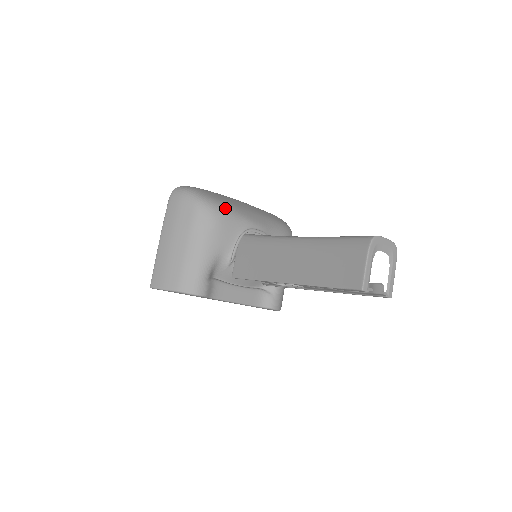
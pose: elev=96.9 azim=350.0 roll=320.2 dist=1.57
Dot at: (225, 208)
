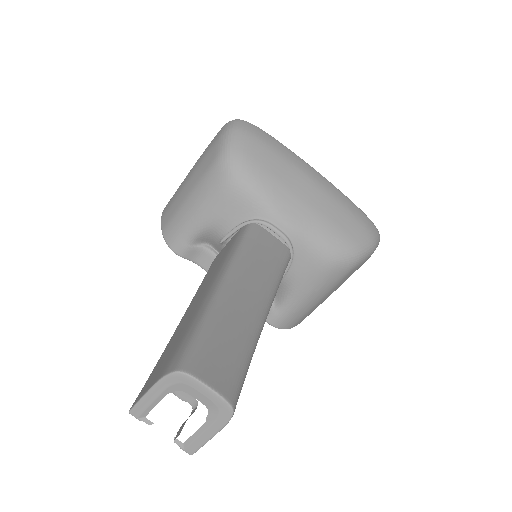
Dot at: (249, 178)
